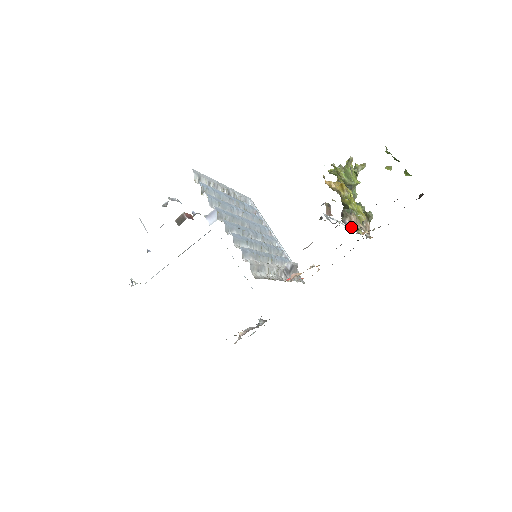
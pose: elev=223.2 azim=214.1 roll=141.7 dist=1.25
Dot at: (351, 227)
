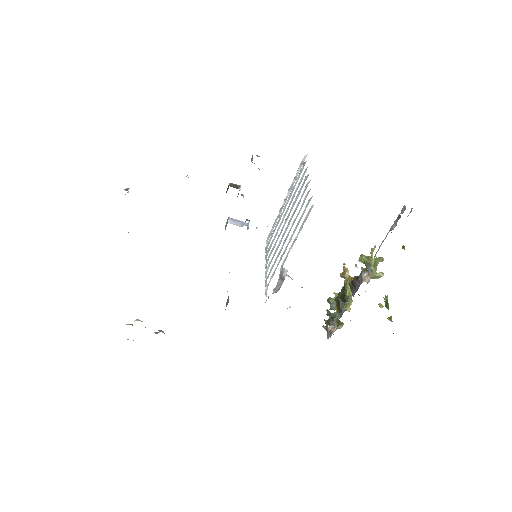
Dot at: (365, 280)
